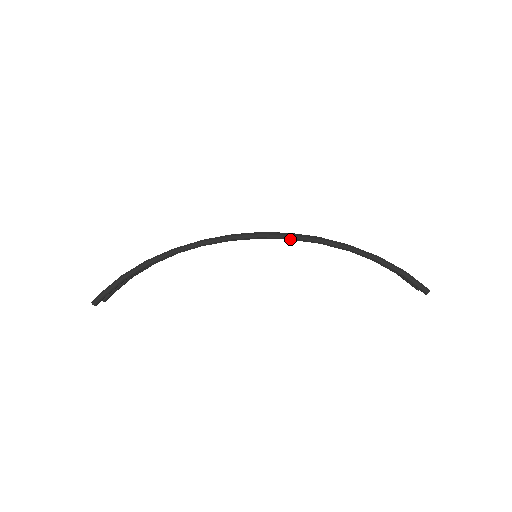
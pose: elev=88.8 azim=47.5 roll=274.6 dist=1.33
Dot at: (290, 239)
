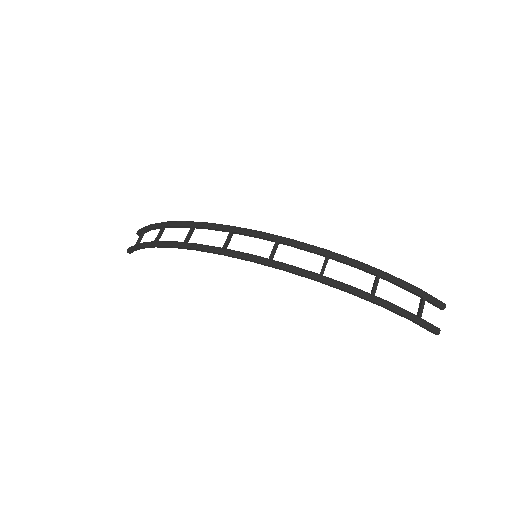
Dot at: (282, 269)
